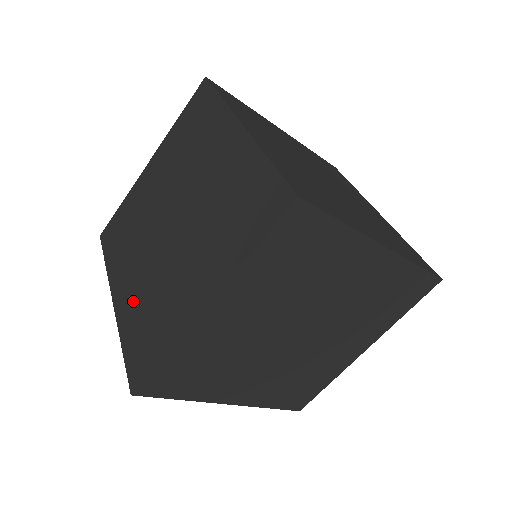
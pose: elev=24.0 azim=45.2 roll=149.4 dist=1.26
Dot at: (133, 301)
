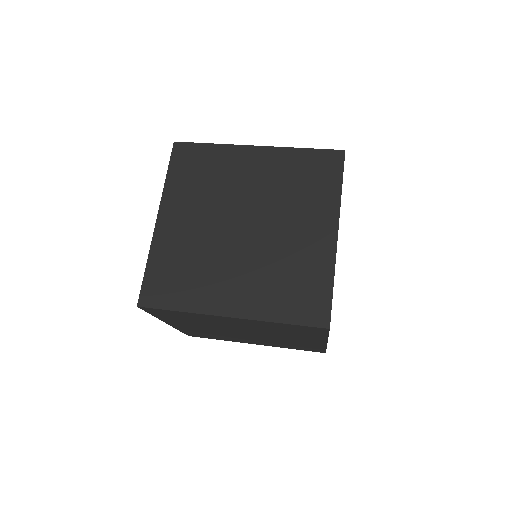
Dot at: occluded
